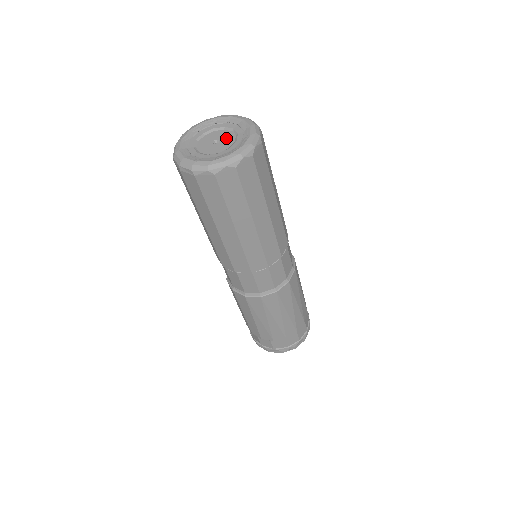
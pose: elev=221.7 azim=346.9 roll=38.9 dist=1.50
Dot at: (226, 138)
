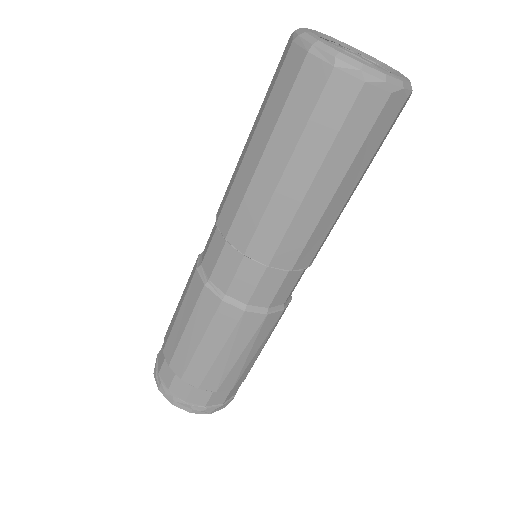
Dot at: occluded
